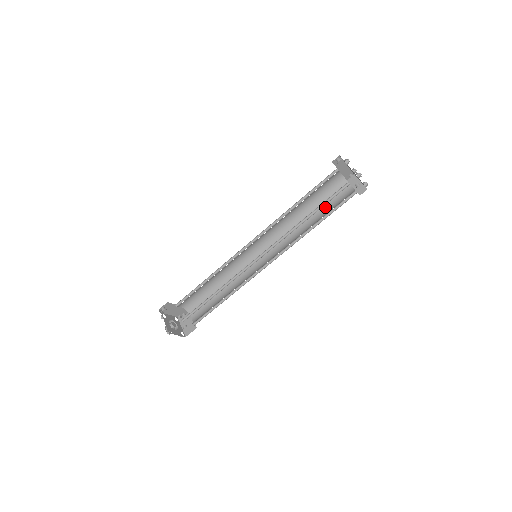
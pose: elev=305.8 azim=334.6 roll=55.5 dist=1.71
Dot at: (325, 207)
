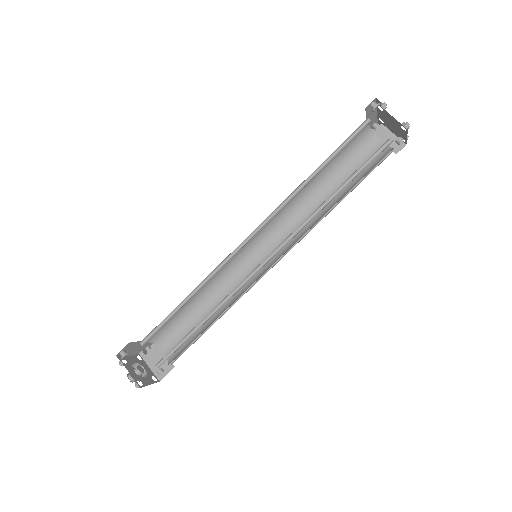
Dot at: (346, 174)
